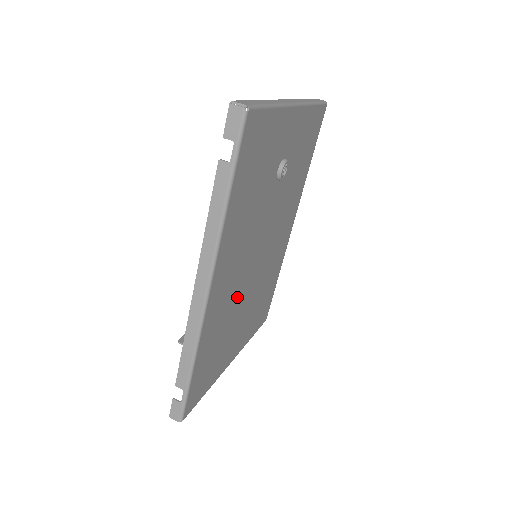
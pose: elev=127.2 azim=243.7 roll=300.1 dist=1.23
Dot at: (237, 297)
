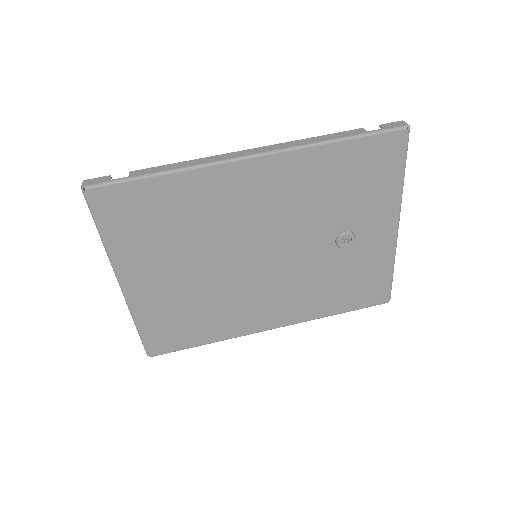
Dot at: (221, 234)
